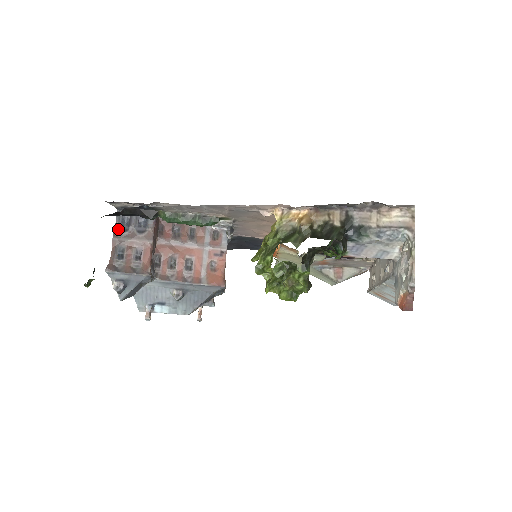
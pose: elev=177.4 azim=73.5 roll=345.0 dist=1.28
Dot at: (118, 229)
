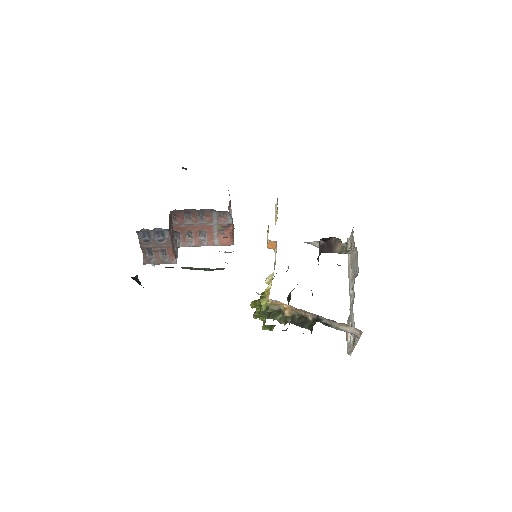
Dot at: (142, 241)
